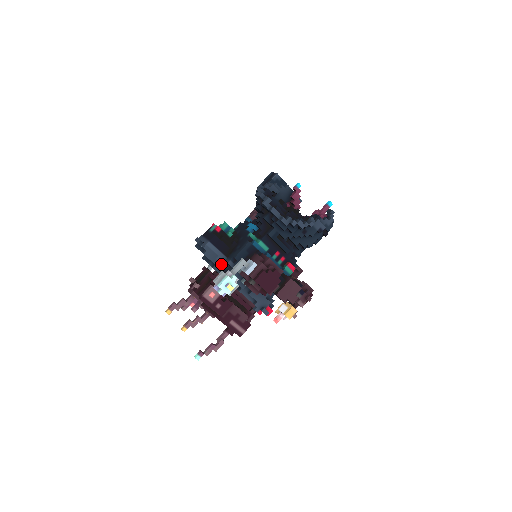
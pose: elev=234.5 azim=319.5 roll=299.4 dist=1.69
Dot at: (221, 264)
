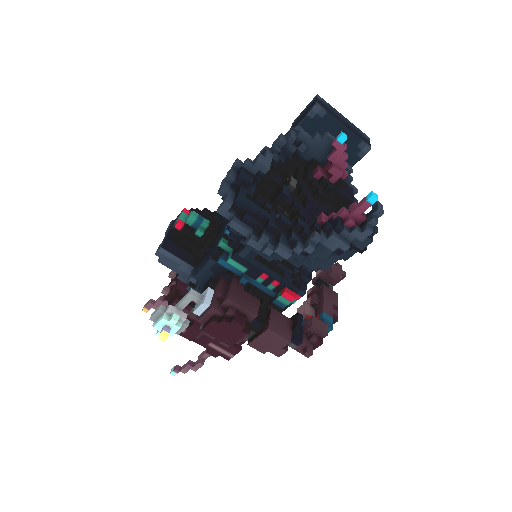
Dot at: (188, 274)
